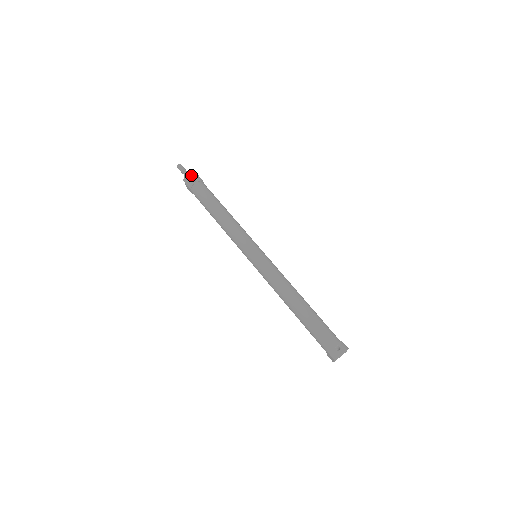
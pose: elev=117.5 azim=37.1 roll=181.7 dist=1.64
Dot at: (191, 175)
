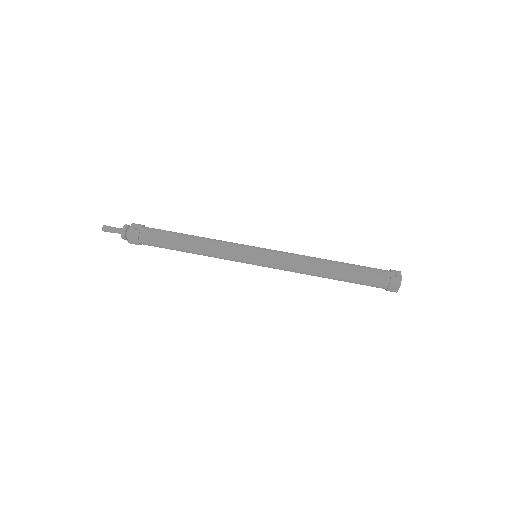
Dot at: (127, 227)
